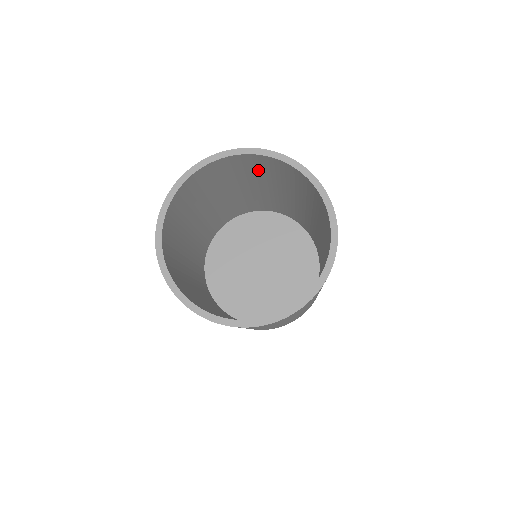
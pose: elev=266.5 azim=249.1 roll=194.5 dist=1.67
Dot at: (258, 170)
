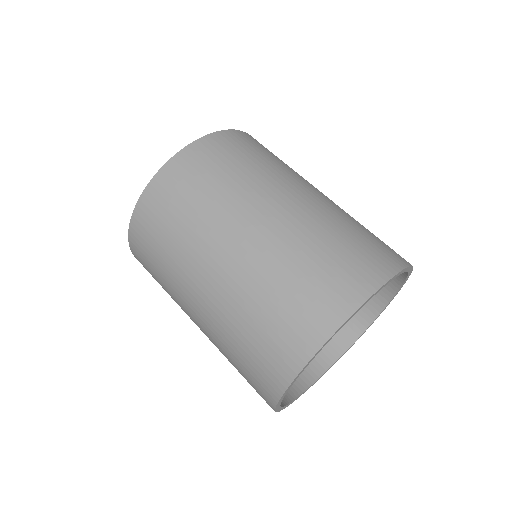
Dot at: occluded
